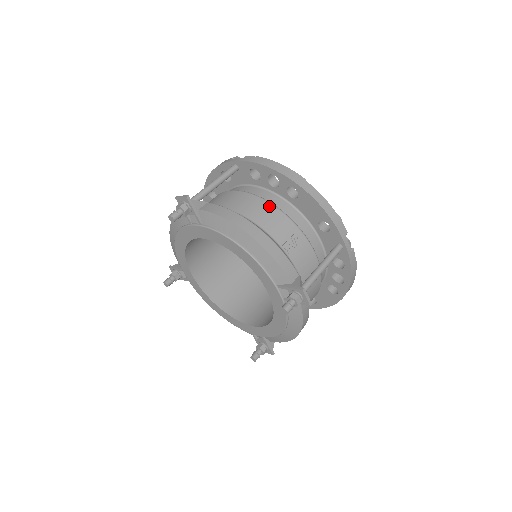
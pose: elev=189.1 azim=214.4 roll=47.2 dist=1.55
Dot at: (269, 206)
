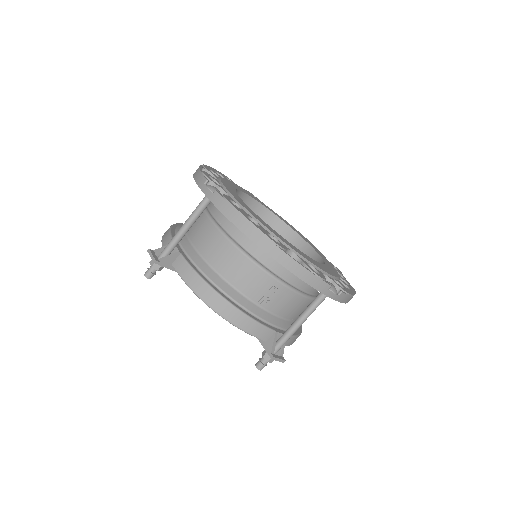
Dot at: (243, 259)
